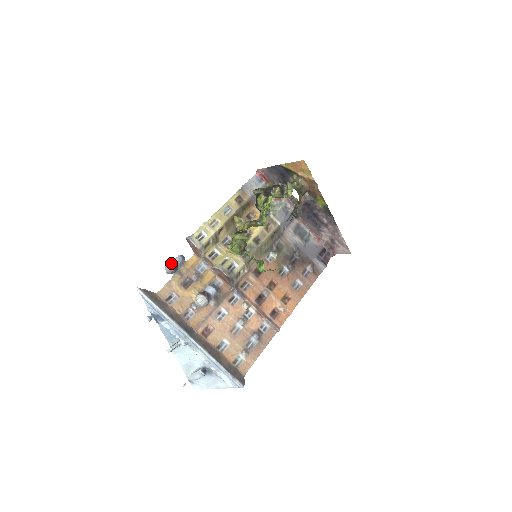
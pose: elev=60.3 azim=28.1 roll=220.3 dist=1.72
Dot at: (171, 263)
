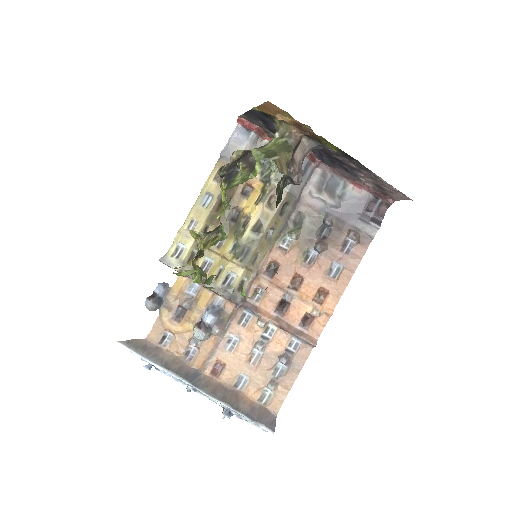
Dot at: (150, 299)
